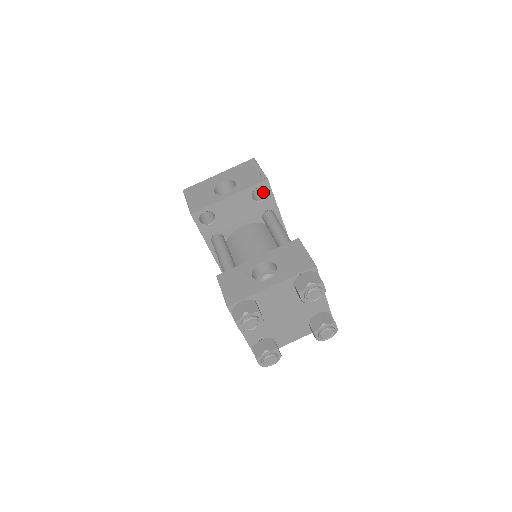
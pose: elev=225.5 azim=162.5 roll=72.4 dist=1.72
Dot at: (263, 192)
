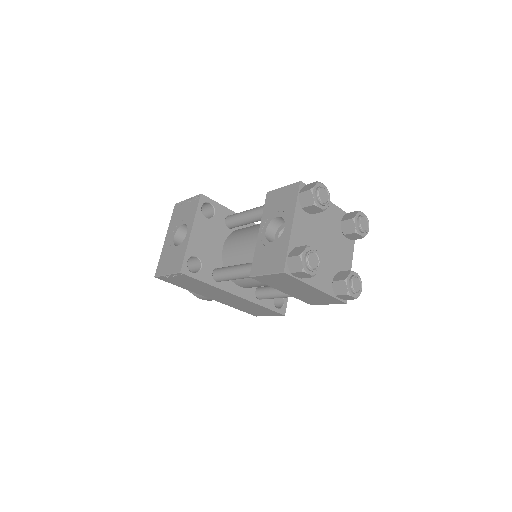
Dot at: (208, 210)
